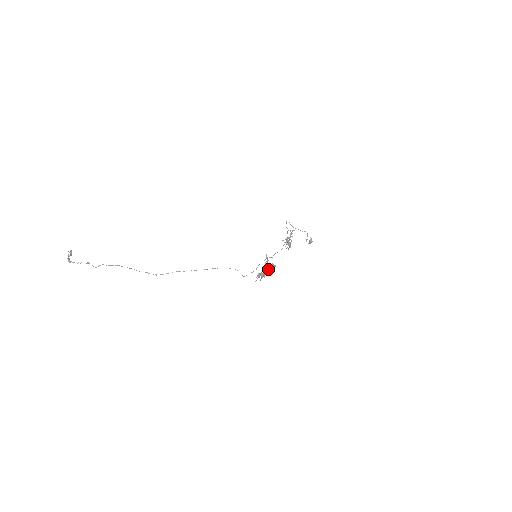
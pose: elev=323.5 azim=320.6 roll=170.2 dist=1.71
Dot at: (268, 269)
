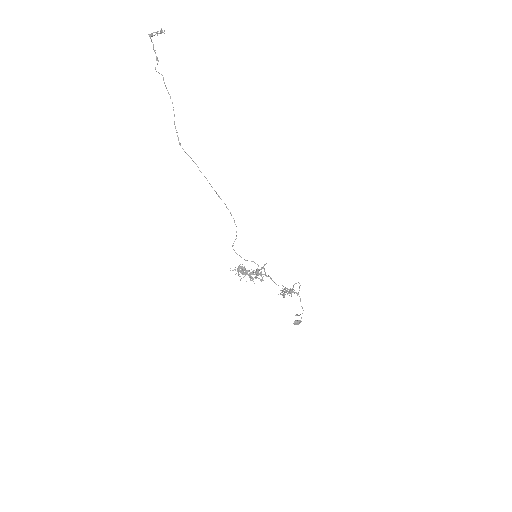
Dot at: occluded
